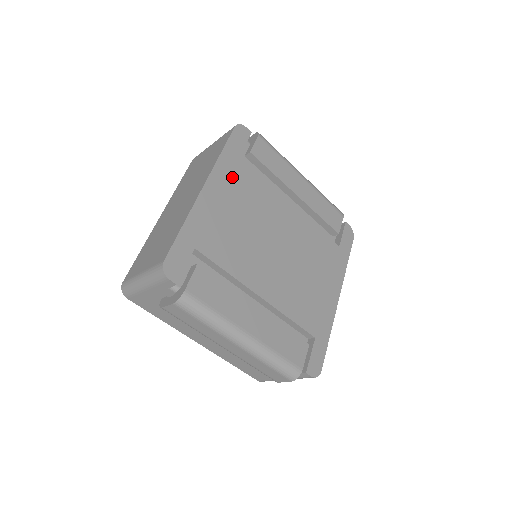
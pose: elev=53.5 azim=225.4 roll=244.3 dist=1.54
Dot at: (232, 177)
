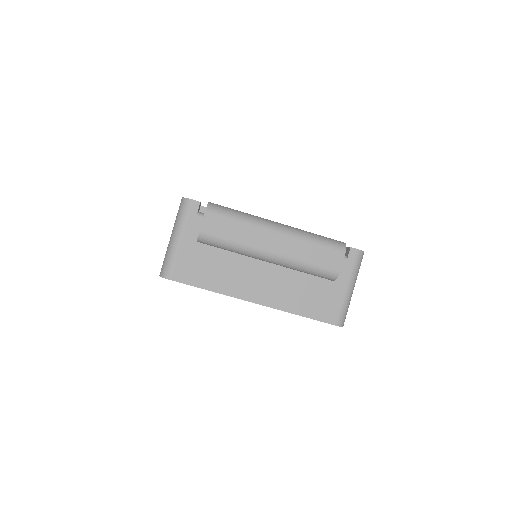
Dot at: occluded
